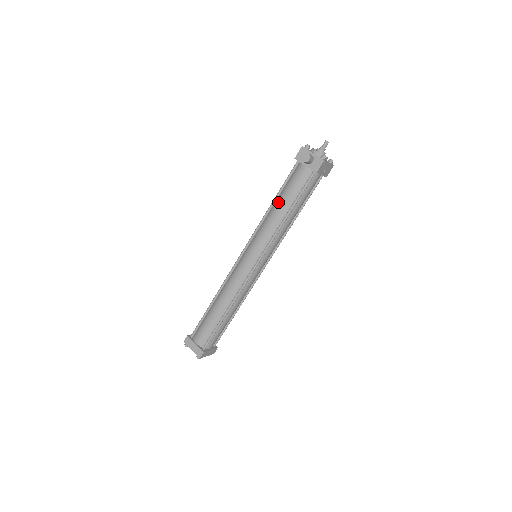
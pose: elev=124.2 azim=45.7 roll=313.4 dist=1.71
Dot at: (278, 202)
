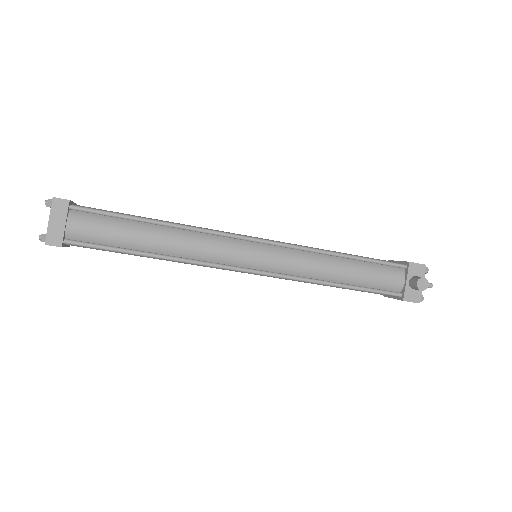
Dot at: (349, 263)
